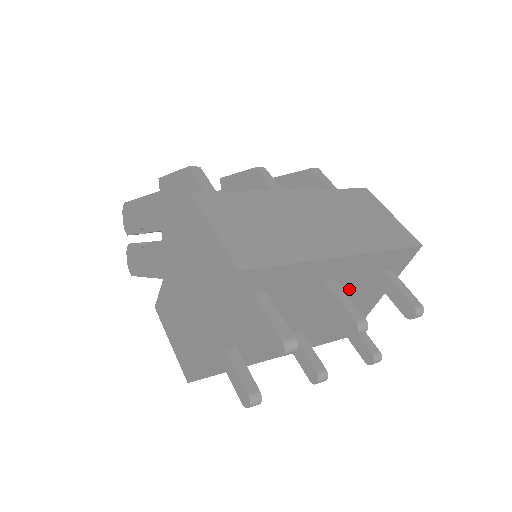
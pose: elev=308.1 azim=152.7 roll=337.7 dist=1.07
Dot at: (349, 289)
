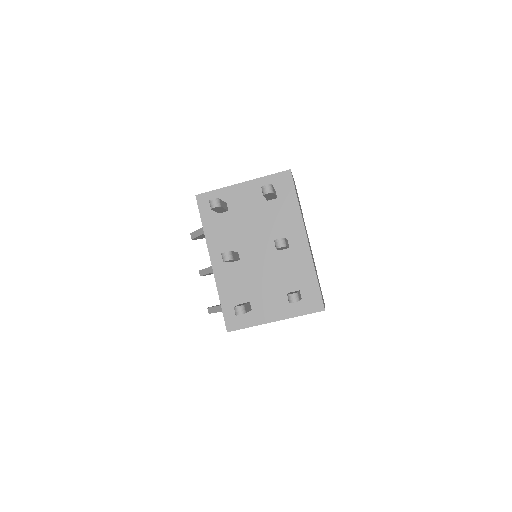
Dot at: (281, 272)
